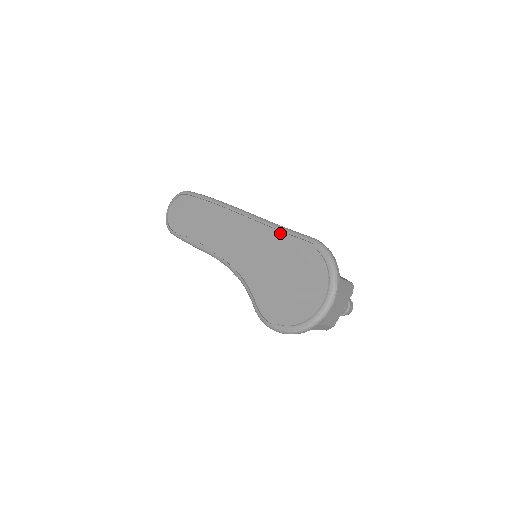
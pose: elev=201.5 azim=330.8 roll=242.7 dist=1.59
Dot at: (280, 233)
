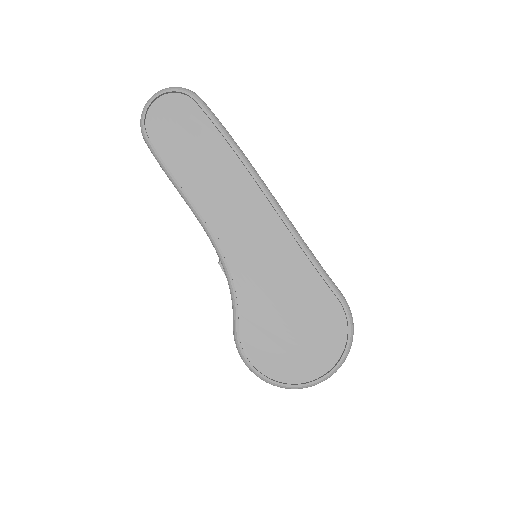
Dot at: (310, 266)
